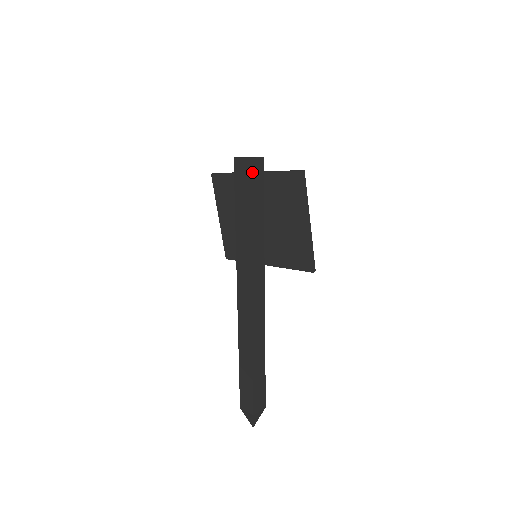
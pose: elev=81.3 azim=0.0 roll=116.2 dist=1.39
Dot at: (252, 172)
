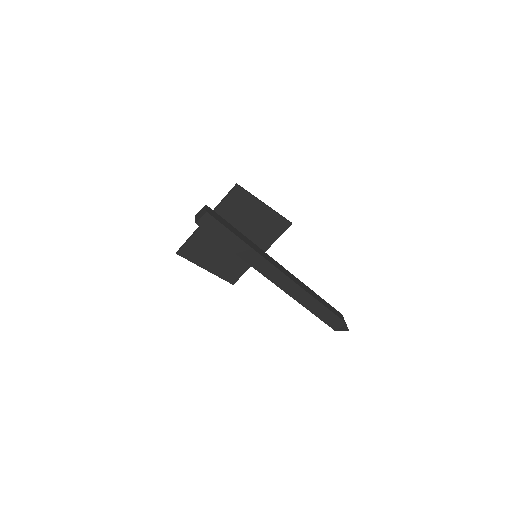
Dot at: (214, 217)
